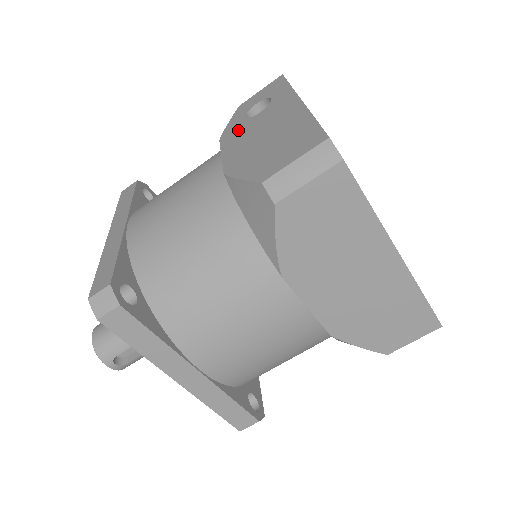
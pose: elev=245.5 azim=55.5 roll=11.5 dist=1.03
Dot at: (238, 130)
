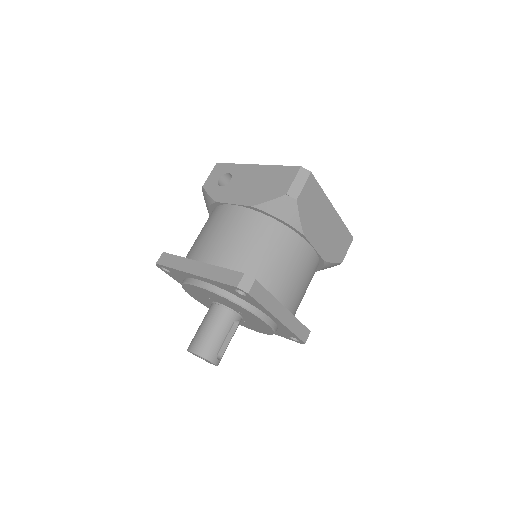
Dot at: (226, 192)
